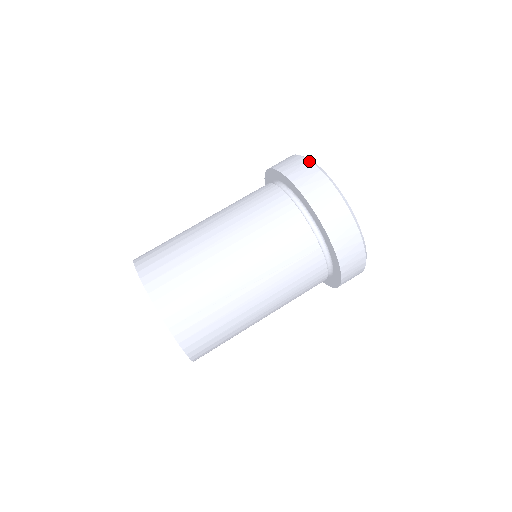
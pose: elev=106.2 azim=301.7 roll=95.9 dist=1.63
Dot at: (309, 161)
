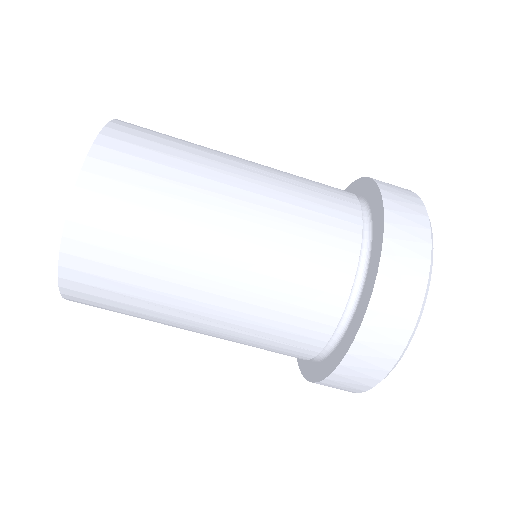
Dot at: (429, 263)
